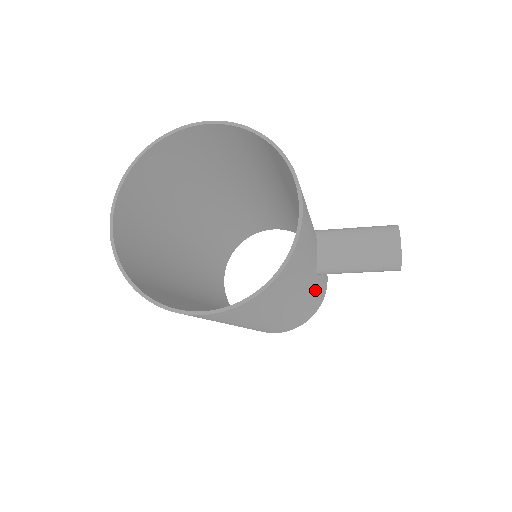
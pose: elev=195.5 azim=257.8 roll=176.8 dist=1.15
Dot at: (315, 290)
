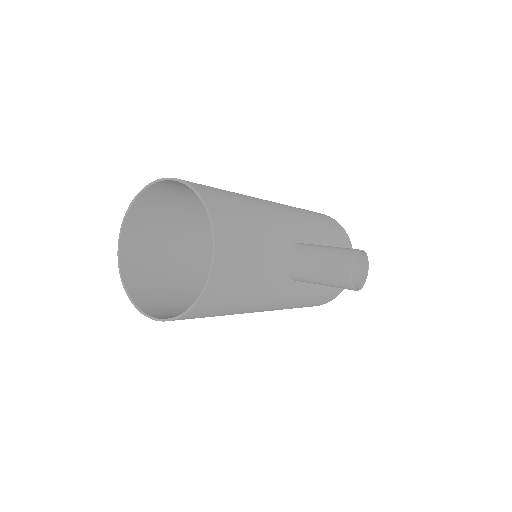
Dot at: (306, 288)
